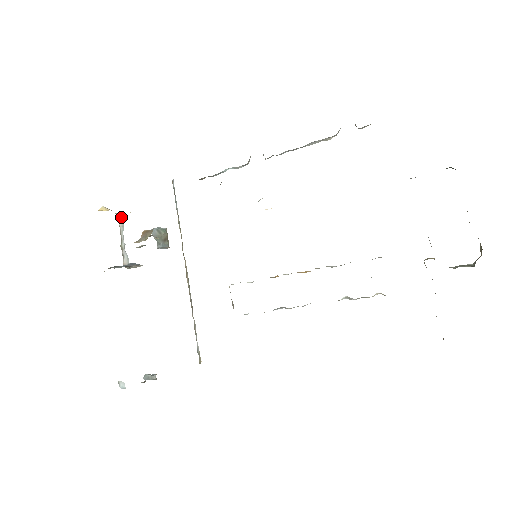
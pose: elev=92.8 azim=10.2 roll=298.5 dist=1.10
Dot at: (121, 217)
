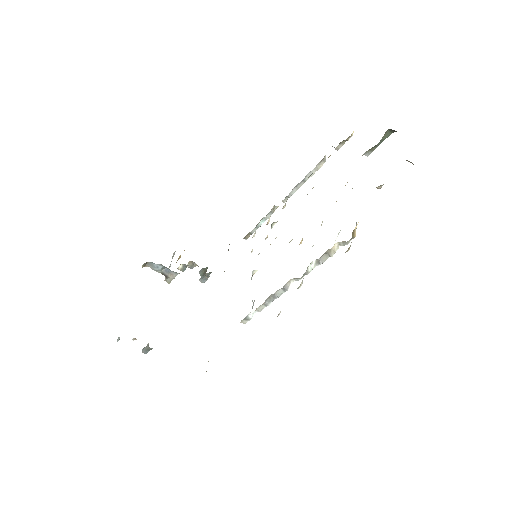
Dot at: (175, 251)
